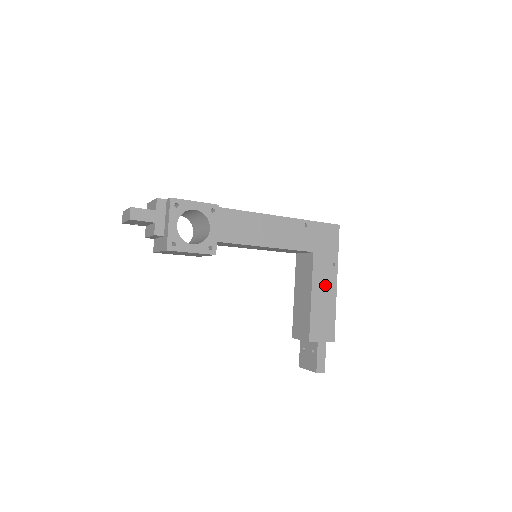
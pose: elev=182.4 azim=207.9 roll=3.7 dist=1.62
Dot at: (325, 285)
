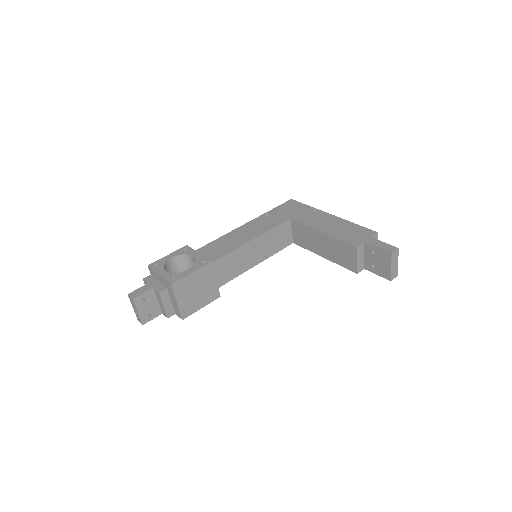
Dot at: (323, 221)
